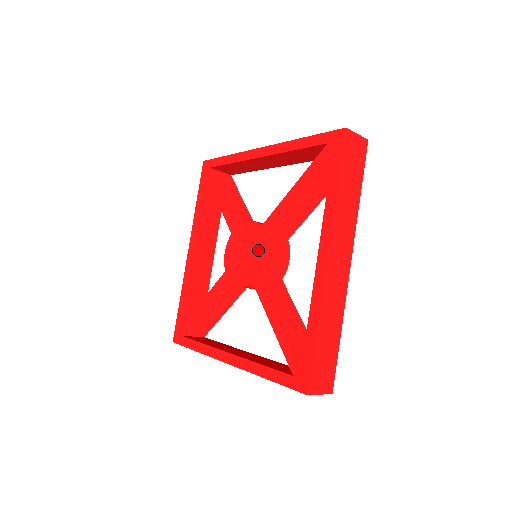
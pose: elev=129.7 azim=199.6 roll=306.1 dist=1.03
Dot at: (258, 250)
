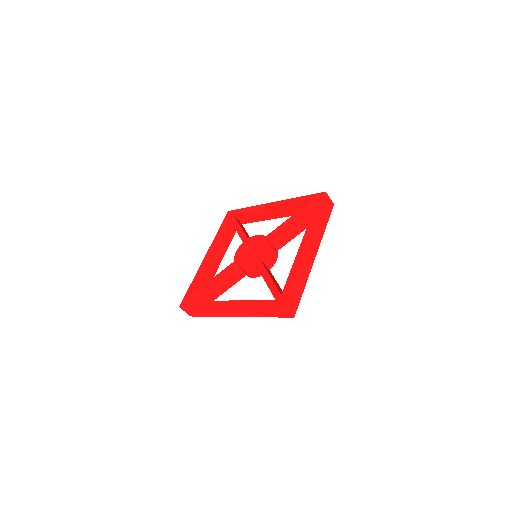
Dot at: (261, 247)
